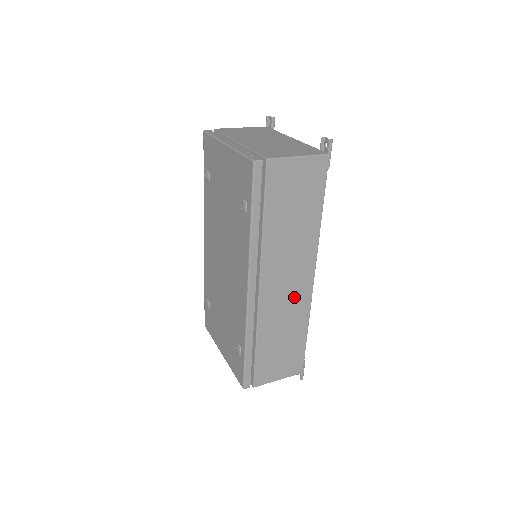
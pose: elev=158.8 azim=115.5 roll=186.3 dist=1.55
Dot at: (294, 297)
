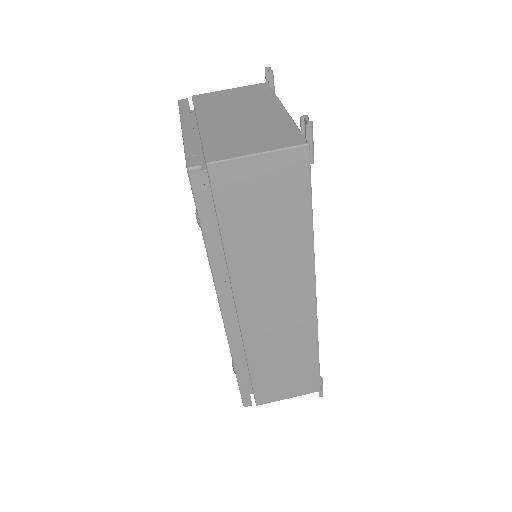
Dot at: (290, 318)
